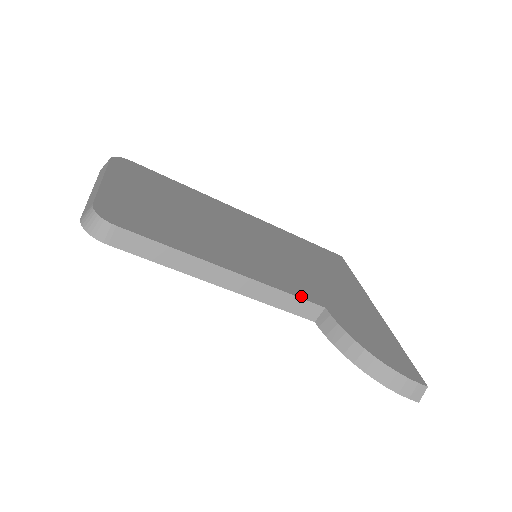
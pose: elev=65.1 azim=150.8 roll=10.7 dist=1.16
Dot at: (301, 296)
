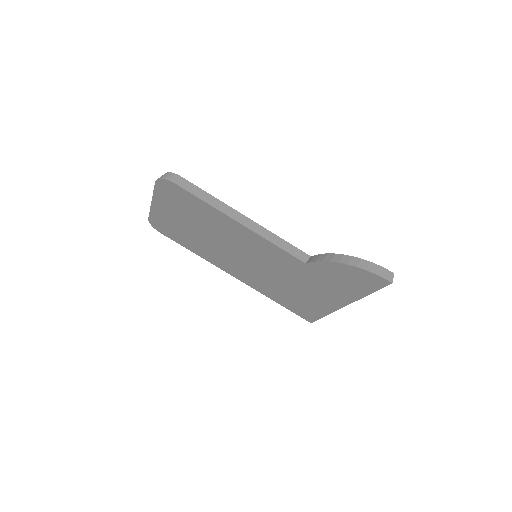
Dot at: (293, 247)
